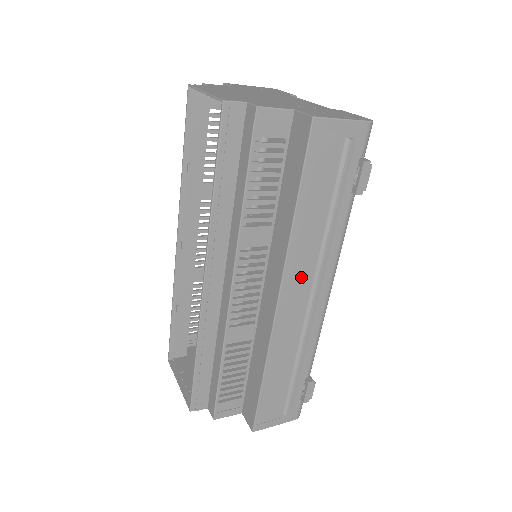
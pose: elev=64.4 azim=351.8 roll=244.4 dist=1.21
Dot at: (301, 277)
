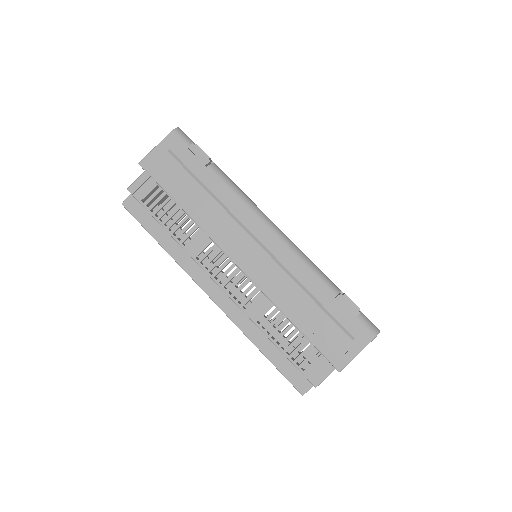
Dot at: (234, 237)
